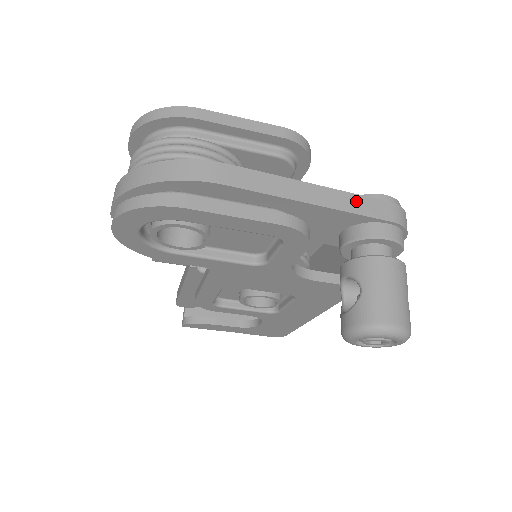
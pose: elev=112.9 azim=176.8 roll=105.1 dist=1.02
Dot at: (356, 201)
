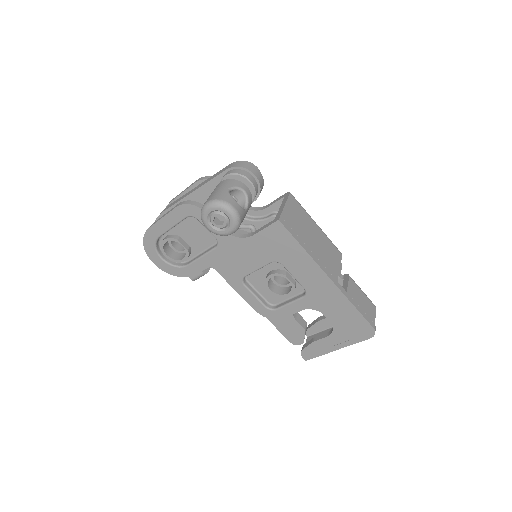
Dot at: (214, 176)
